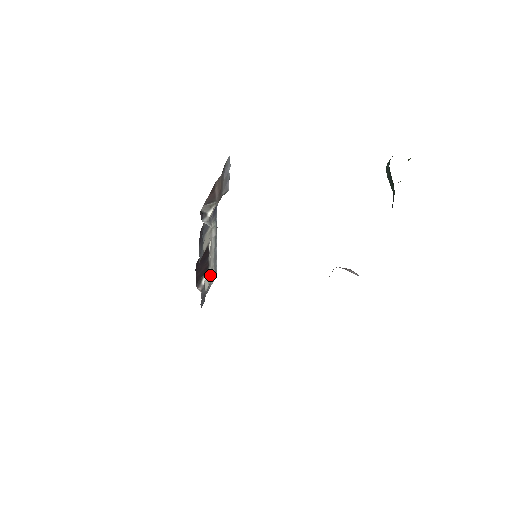
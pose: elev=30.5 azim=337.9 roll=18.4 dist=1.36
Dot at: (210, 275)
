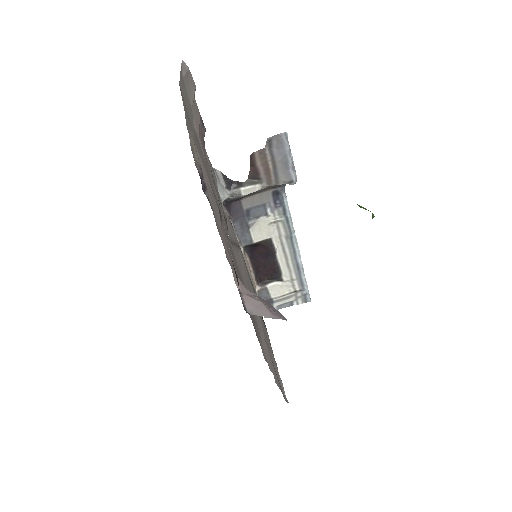
Dot at: (289, 288)
